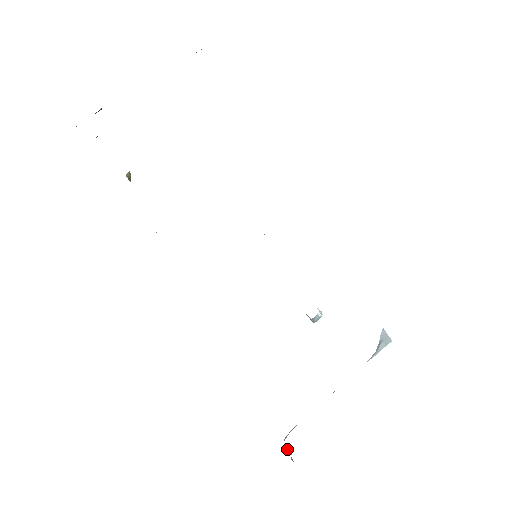
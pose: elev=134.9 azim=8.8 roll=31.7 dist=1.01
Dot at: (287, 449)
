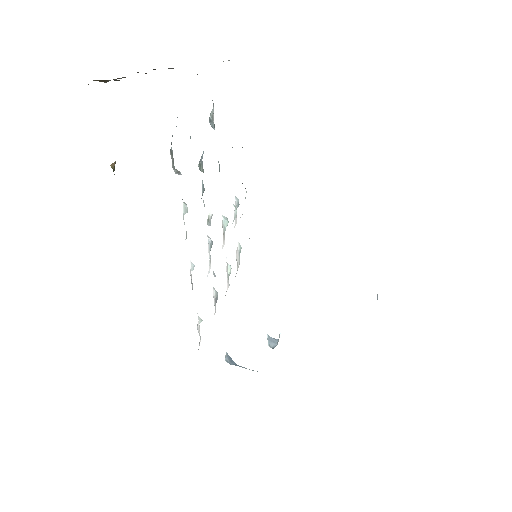
Dot at: occluded
